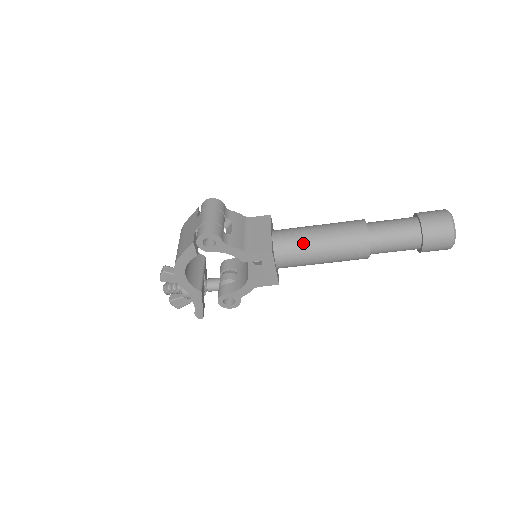
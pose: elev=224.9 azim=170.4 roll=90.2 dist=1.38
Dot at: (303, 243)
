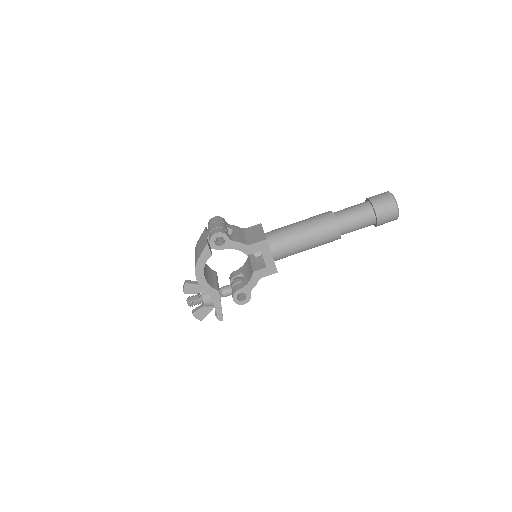
Dot at: (289, 233)
